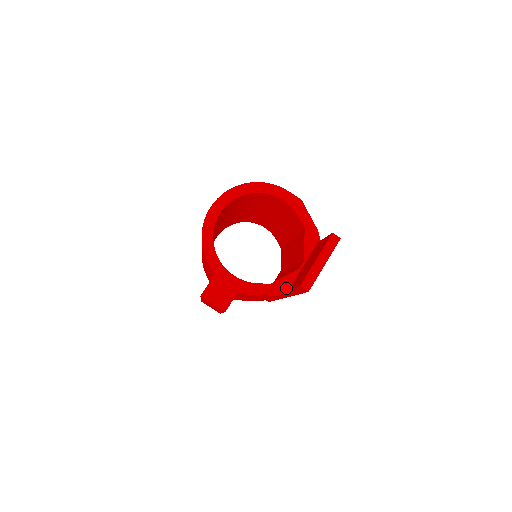
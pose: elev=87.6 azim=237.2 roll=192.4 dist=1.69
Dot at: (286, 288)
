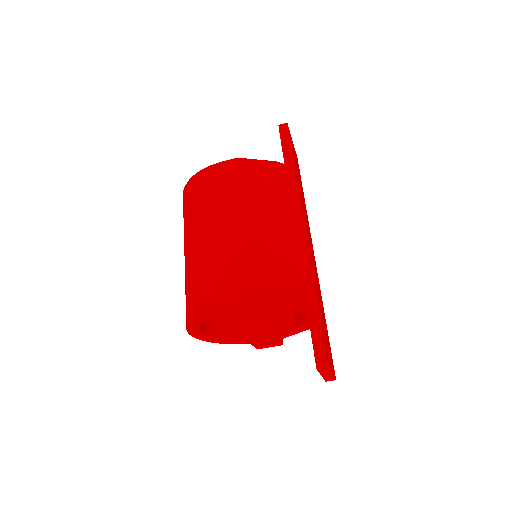
Dot at: occluded
